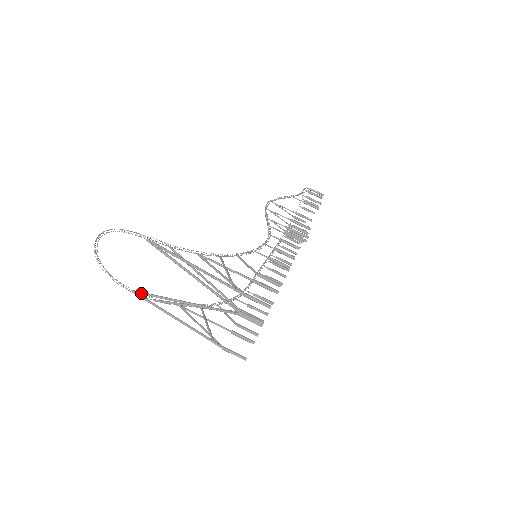
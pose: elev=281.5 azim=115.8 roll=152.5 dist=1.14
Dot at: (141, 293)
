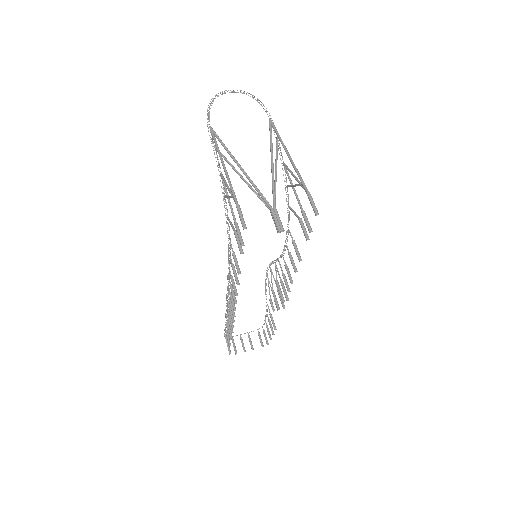
Dot at: (216, 134)
